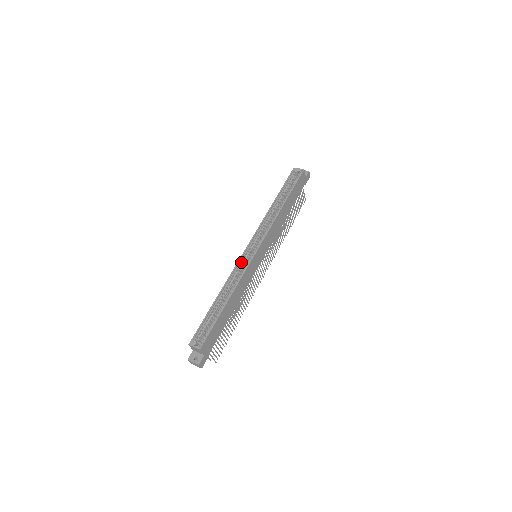
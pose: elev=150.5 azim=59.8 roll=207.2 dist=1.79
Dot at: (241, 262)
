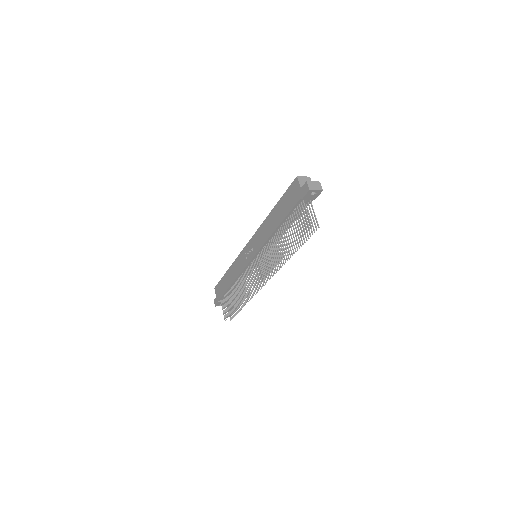
Dot at: occluded
